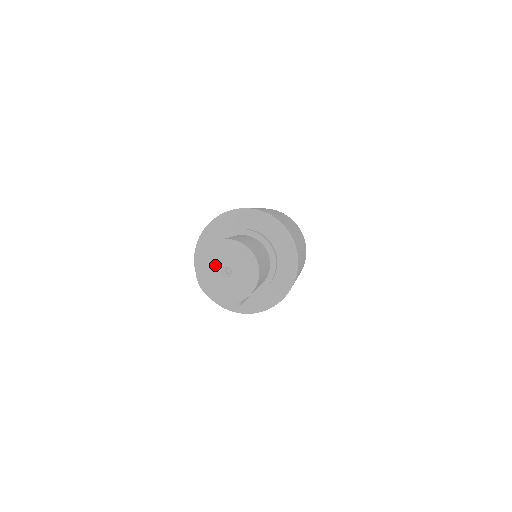
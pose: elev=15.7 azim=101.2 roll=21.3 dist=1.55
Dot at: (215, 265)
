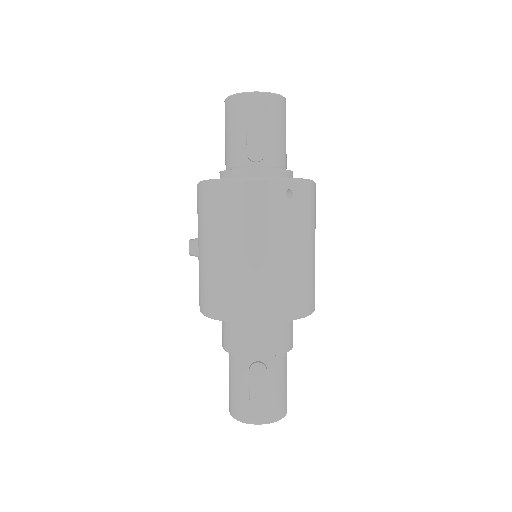
Dot at: occluded
